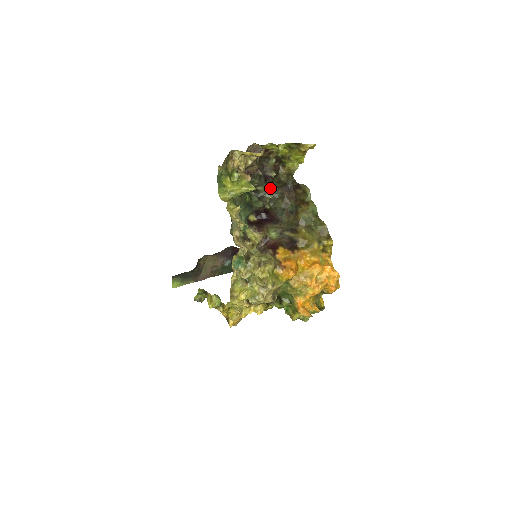
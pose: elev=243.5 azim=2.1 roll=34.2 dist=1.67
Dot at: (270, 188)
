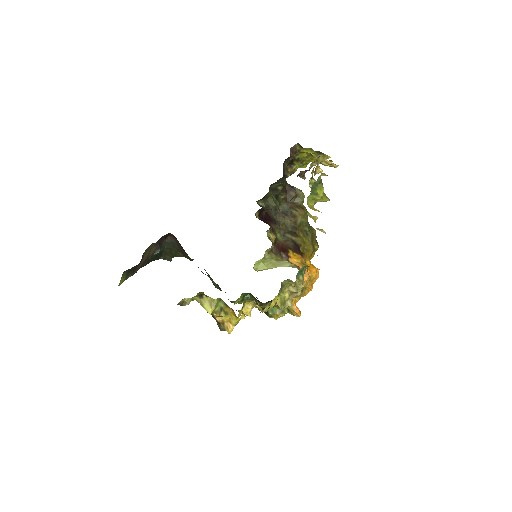
Dot at: occluded
